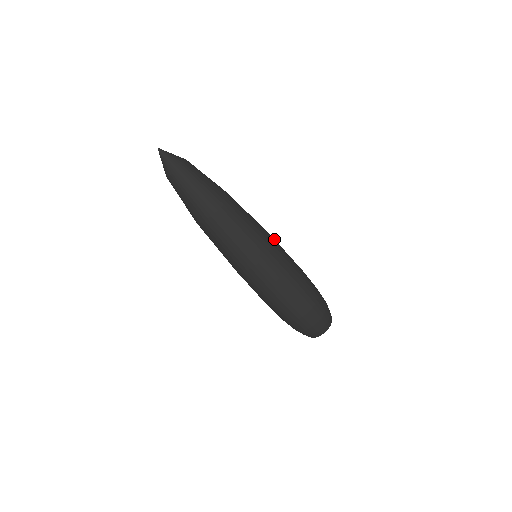
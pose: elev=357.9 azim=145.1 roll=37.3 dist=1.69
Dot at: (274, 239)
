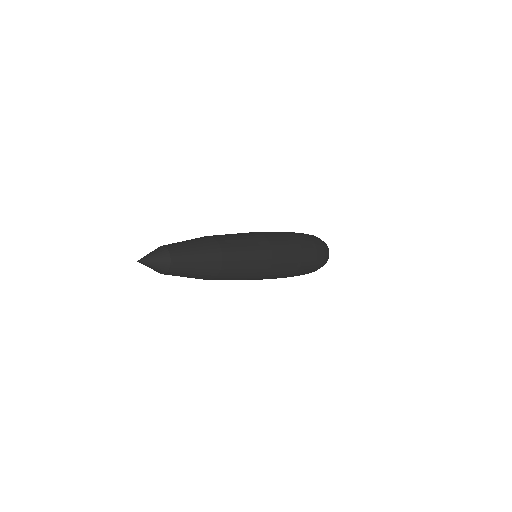
Dot at: (271, 245)
